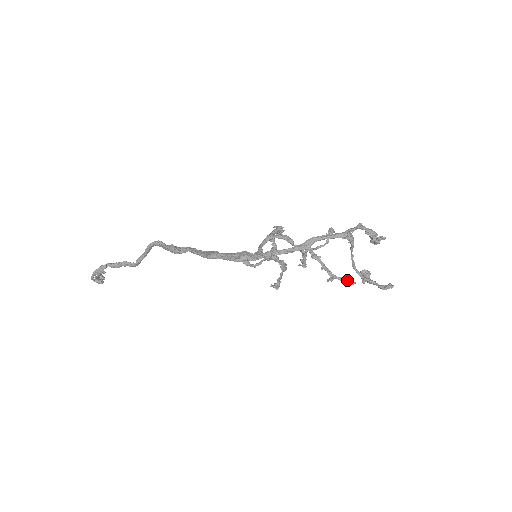
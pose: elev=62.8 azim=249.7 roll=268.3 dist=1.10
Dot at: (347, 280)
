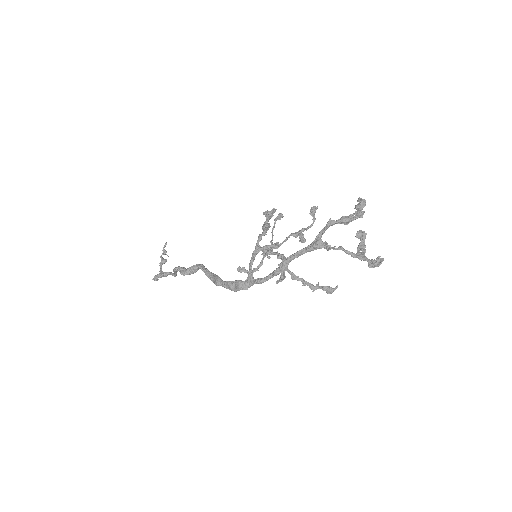
Dot at: (328, 290)
